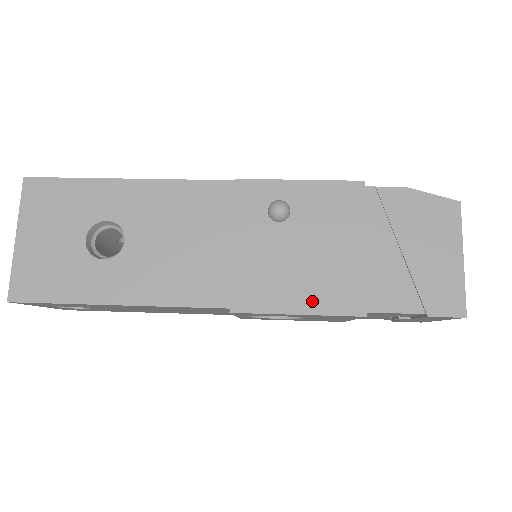
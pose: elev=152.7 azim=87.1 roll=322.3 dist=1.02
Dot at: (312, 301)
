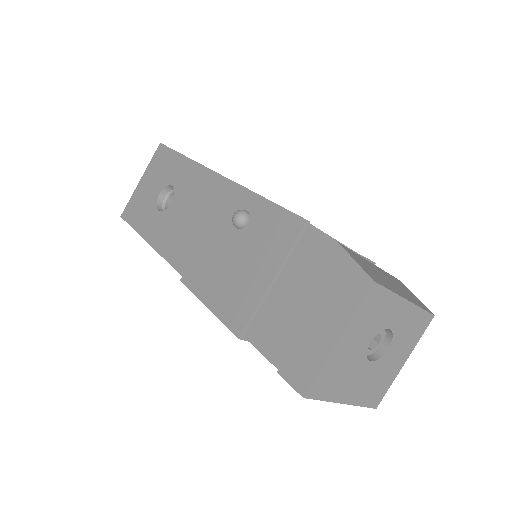
Dot at: (218, 302)
